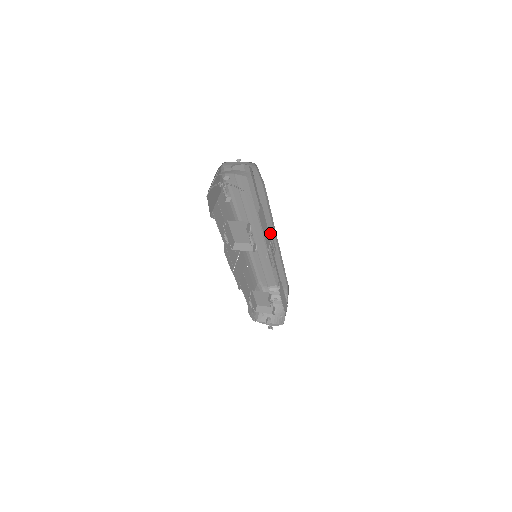
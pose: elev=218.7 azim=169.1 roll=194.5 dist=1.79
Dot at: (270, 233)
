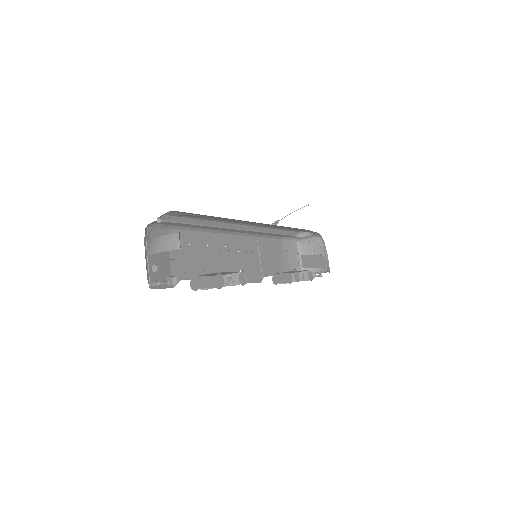
Dot at: occluded
